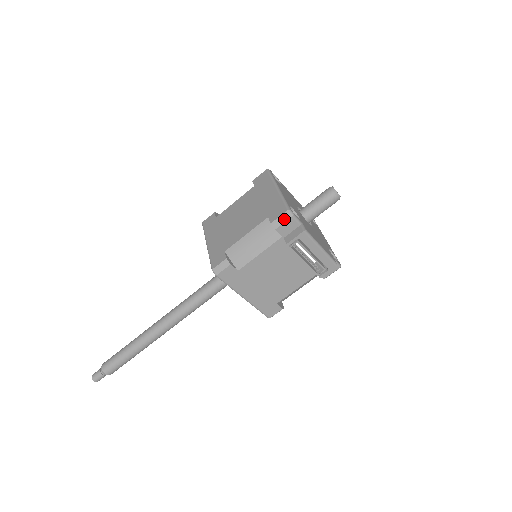
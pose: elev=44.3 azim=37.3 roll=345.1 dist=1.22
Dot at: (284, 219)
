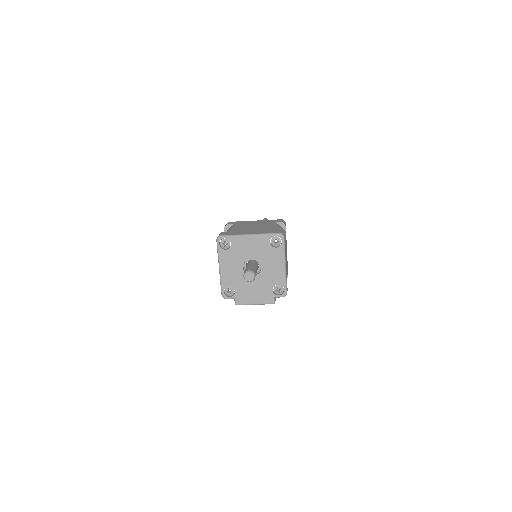
Dot at: occluded
